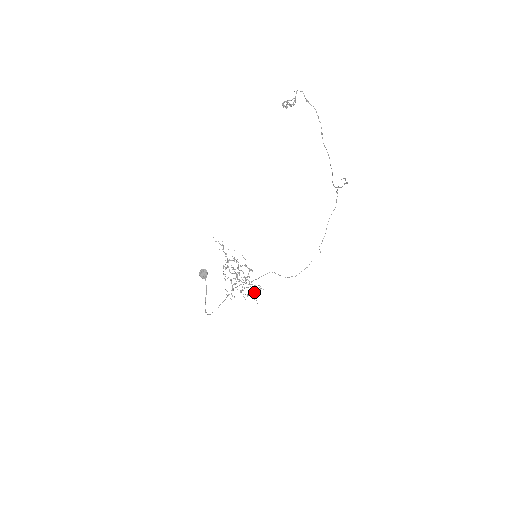
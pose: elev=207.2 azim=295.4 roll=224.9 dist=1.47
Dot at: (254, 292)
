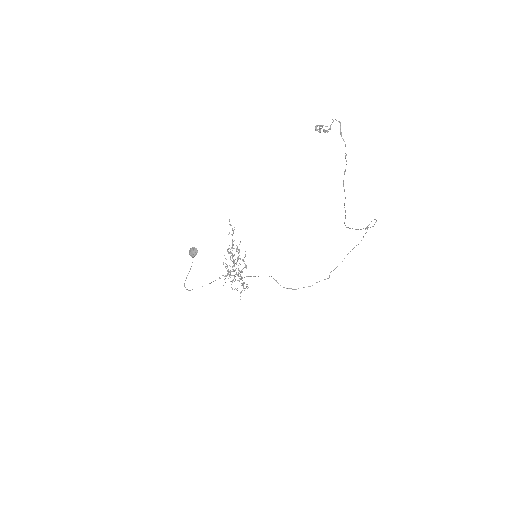
Dot at: occluded
